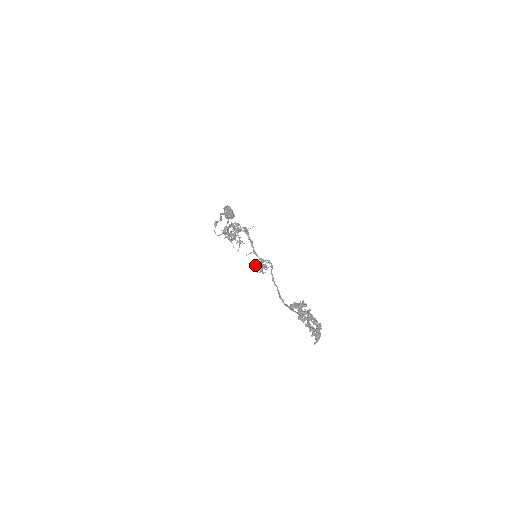
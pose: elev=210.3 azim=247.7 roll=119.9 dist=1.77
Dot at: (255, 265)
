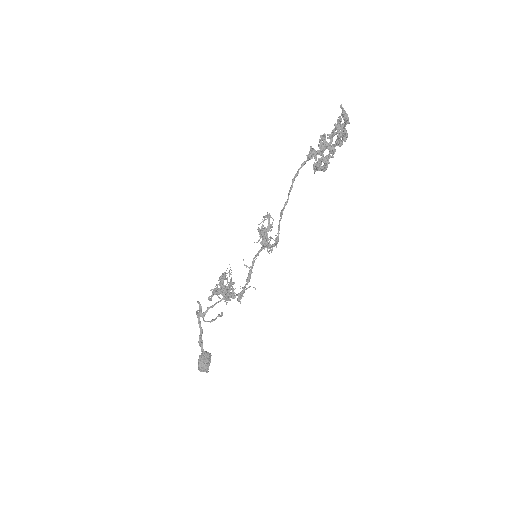
Dot at: (259, 231)
